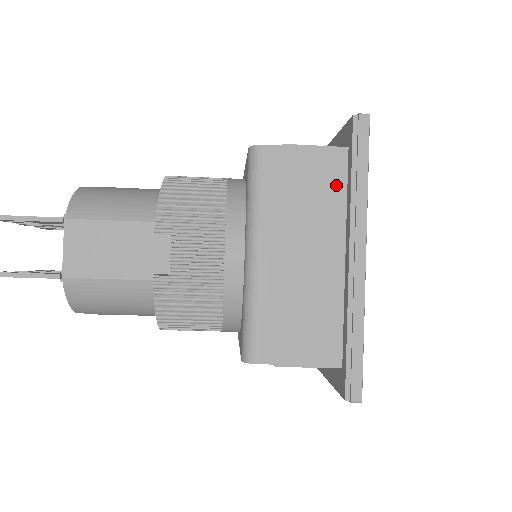
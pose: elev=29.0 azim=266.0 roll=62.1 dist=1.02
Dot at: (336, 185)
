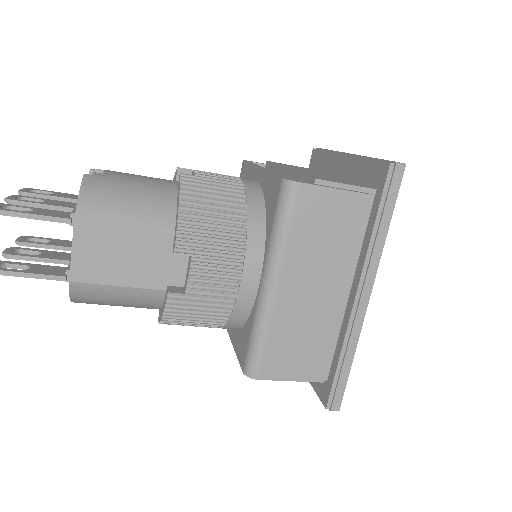
Dot at: (359, 229)
